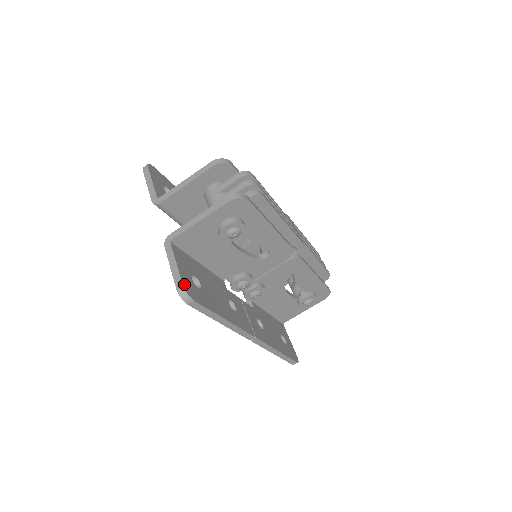
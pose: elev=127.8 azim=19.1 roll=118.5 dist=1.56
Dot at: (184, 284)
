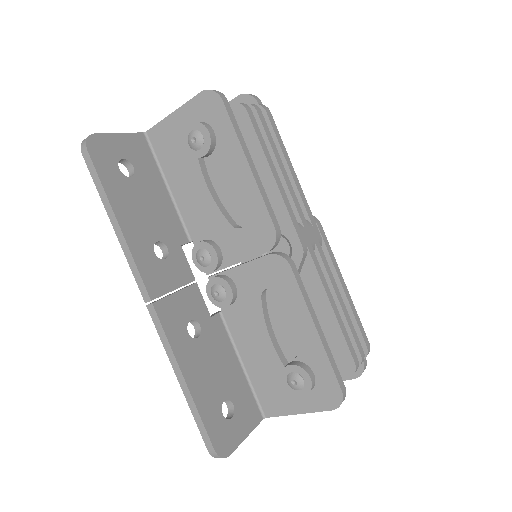
Dot at: (98, 137)
